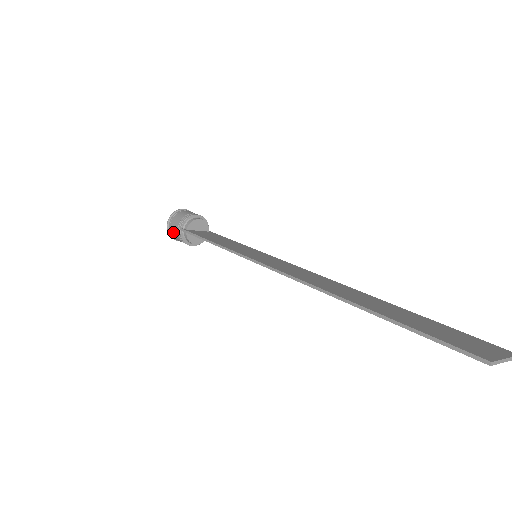
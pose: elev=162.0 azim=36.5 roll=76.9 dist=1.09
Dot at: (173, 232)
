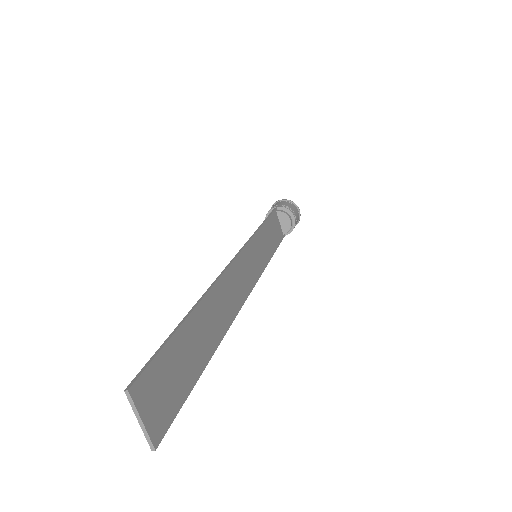
Dot at: (274, 205)
